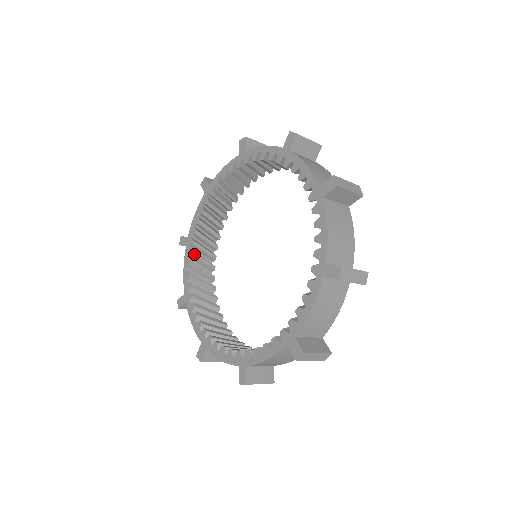
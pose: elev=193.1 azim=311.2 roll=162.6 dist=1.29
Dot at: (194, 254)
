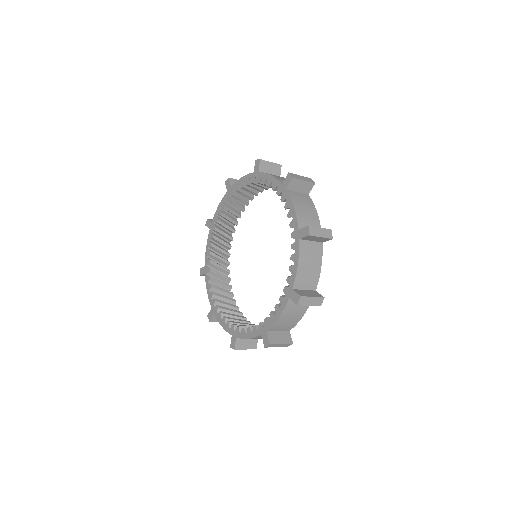
Dot at: (215, 237)
